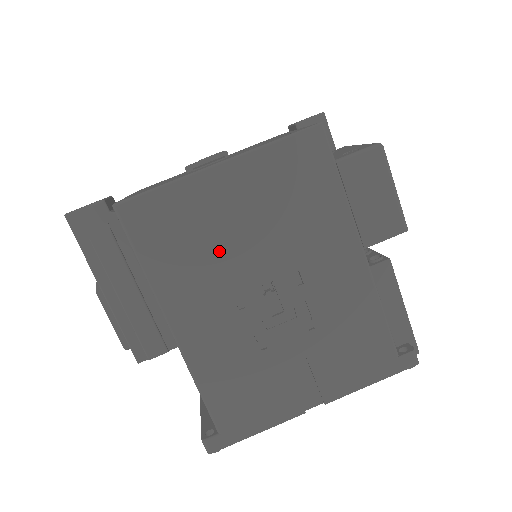
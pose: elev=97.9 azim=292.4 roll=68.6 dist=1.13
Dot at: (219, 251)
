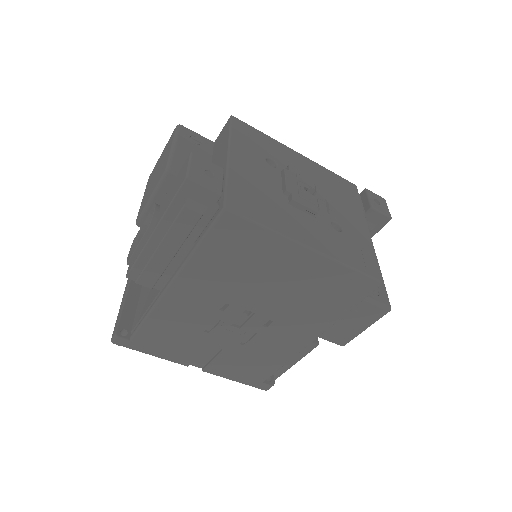
Dot at: (249, 281)
